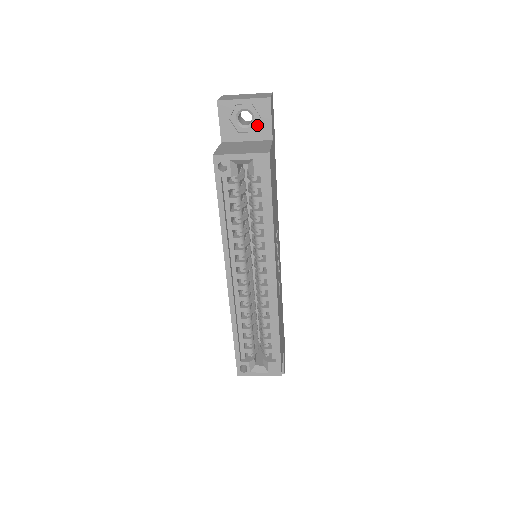
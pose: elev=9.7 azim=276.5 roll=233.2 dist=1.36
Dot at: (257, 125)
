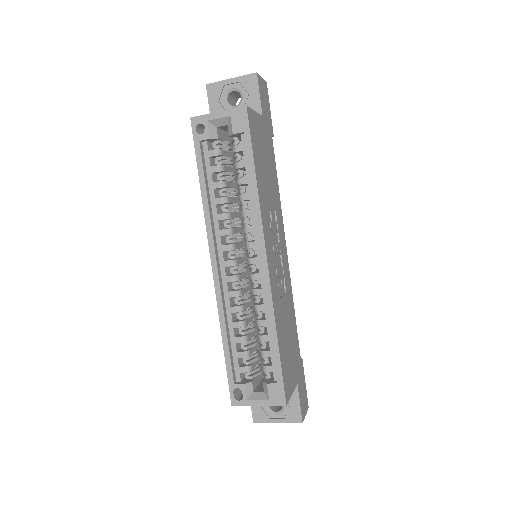
Dot at: (246, 103)
